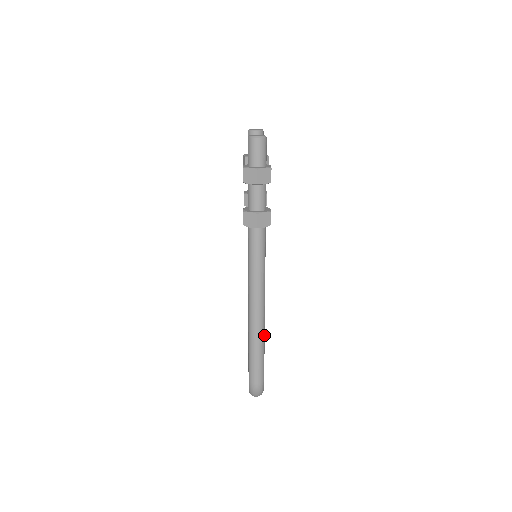
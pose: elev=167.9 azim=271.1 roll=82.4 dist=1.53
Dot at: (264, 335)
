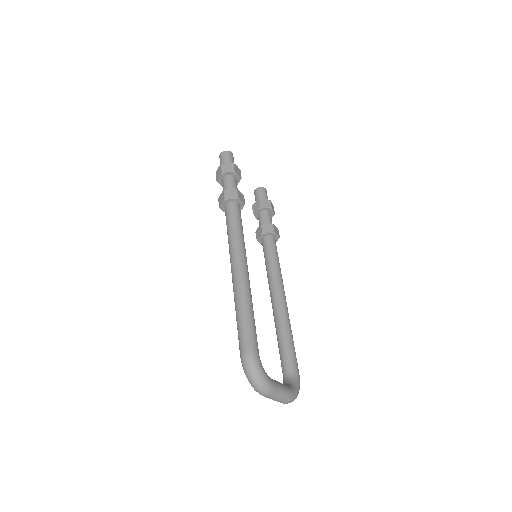
Dot at: (249, 296)
